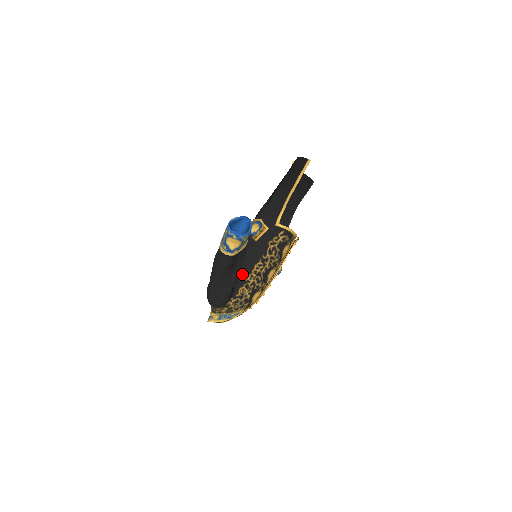
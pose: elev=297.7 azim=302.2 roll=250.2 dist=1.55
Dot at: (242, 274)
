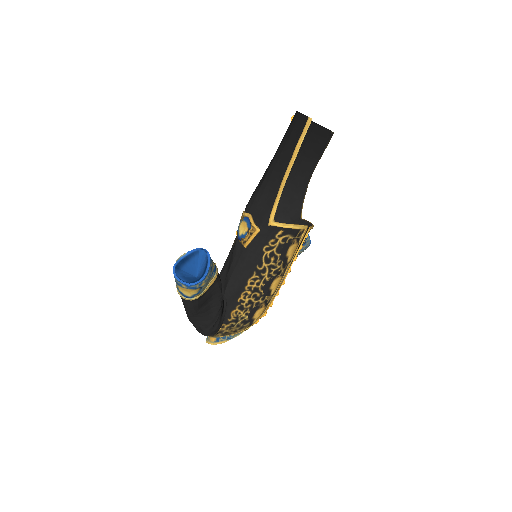
Dot at: (233, 293)
